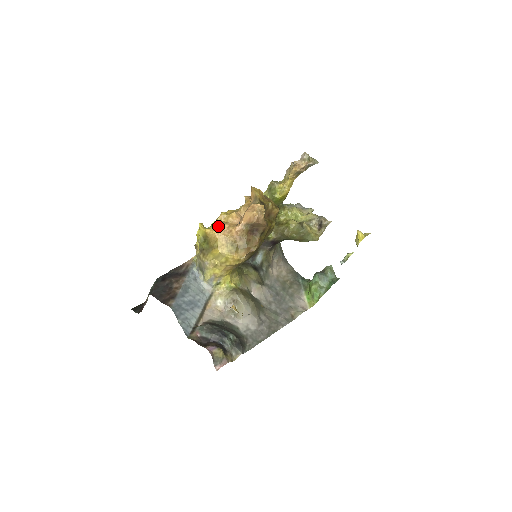
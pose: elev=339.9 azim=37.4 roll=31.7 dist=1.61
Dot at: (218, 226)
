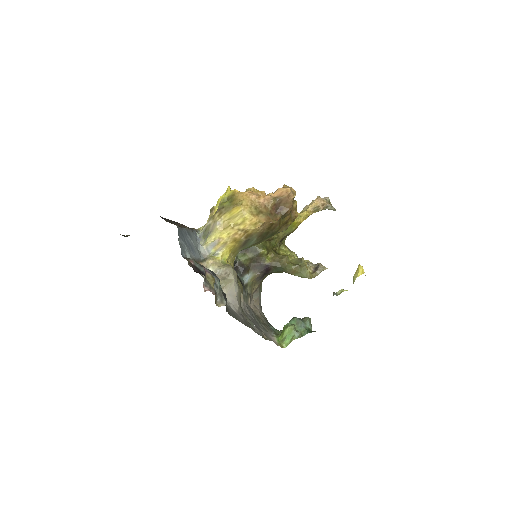
Dot at: (248, 191)
